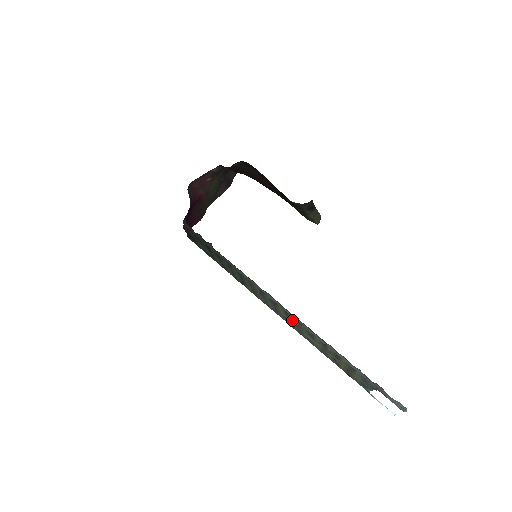
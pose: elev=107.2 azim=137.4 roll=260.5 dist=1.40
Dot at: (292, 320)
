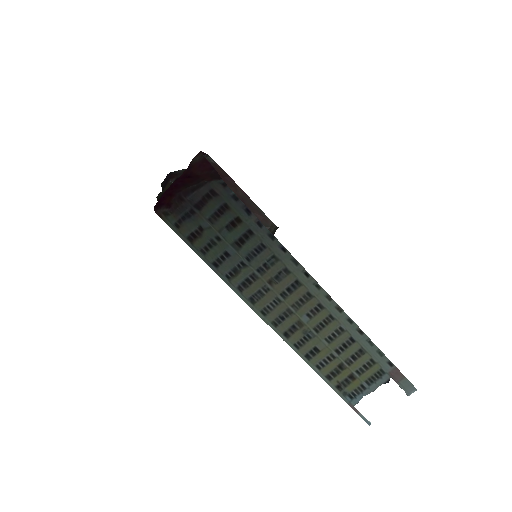
Dot at: (316, 319)
